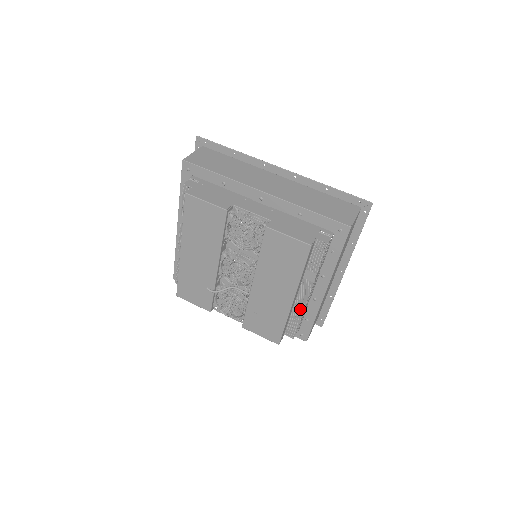
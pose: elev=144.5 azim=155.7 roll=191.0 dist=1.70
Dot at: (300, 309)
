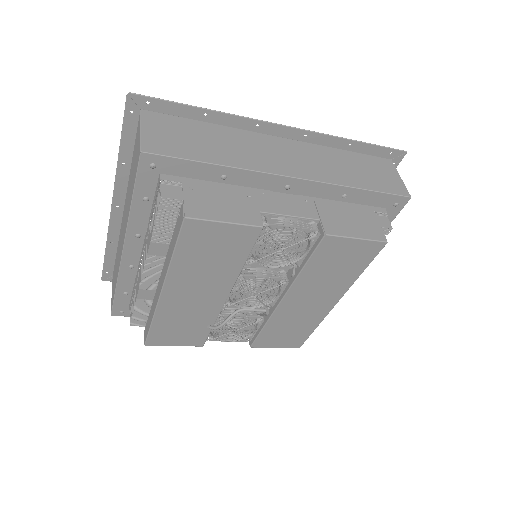
Dot at: occluded
